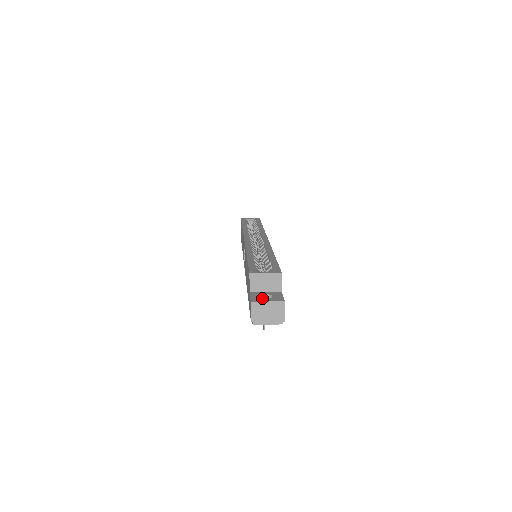
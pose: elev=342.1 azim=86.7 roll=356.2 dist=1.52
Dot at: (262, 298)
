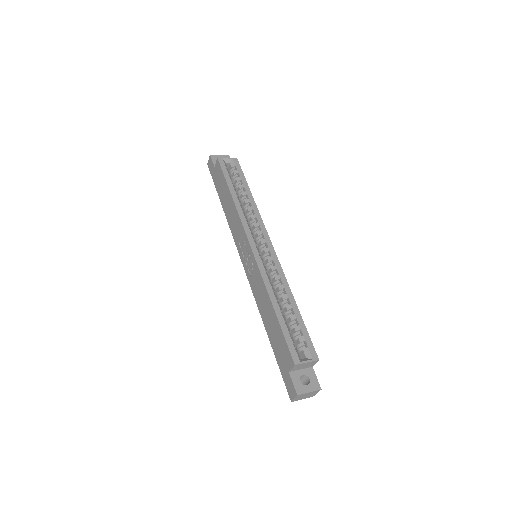
Dot at: (303, 386)
